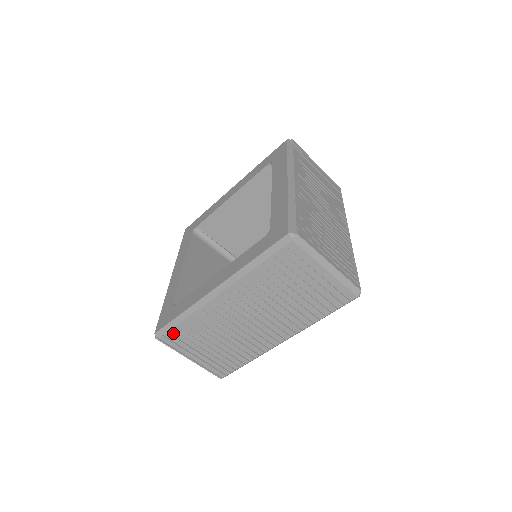
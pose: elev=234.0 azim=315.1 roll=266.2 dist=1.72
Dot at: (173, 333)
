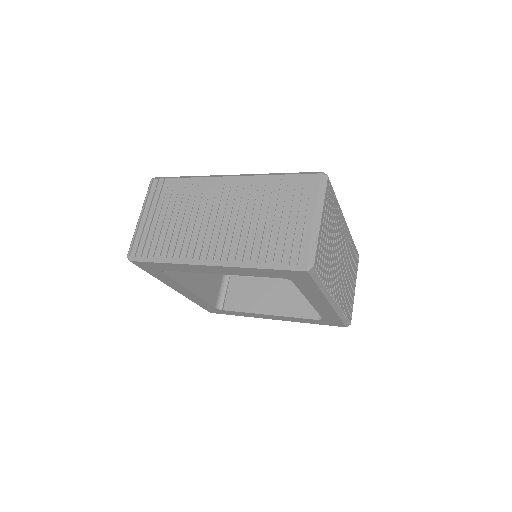
Dot at: (166, 182)
